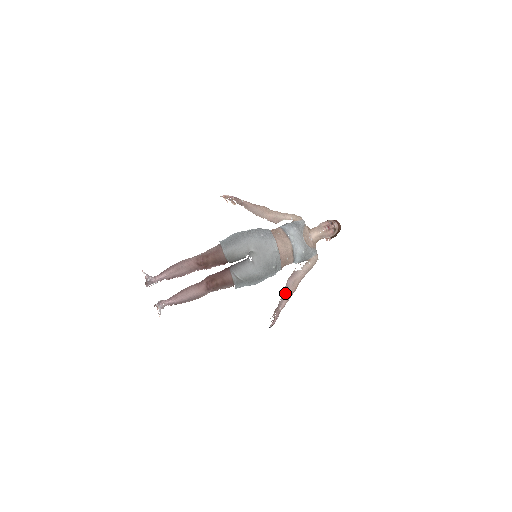
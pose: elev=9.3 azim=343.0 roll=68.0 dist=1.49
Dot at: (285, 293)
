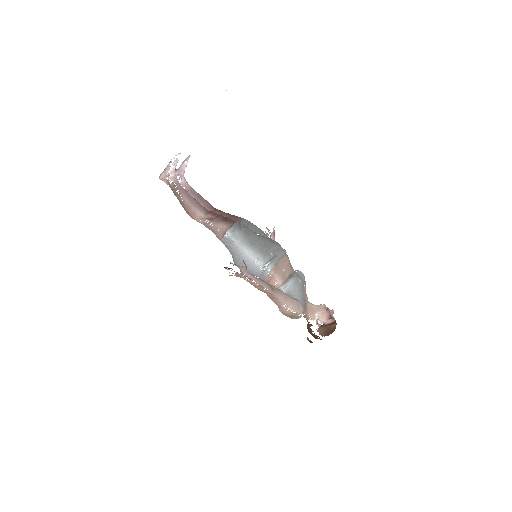
Dot at: occluded
